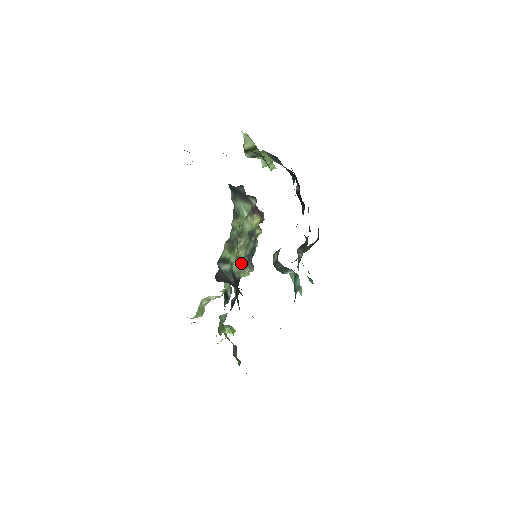
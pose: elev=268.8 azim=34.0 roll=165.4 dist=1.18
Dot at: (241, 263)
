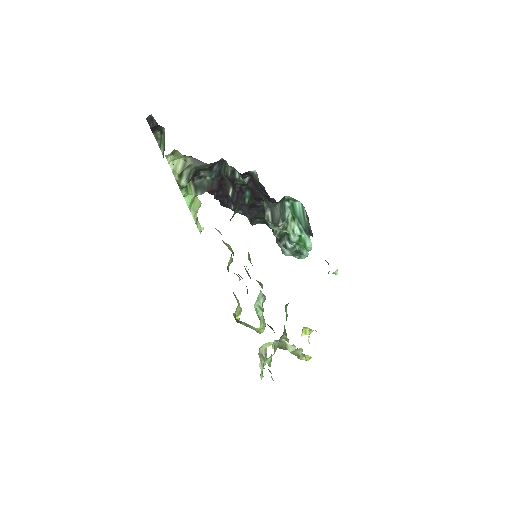
Dot at: occluded
